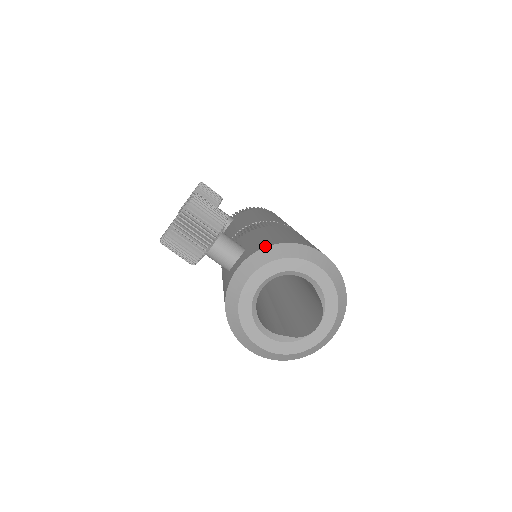
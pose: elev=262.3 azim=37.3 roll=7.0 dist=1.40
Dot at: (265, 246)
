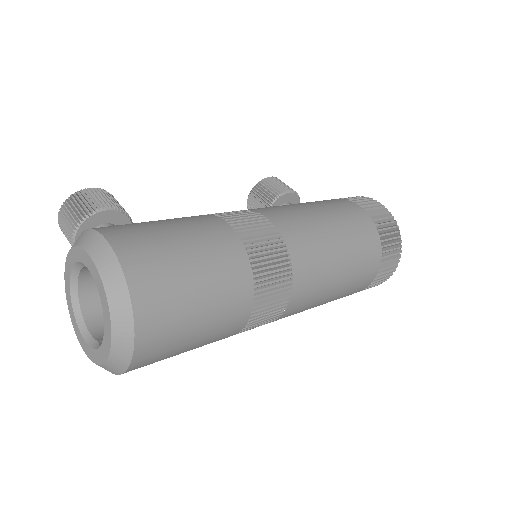
Dot at: occluded
